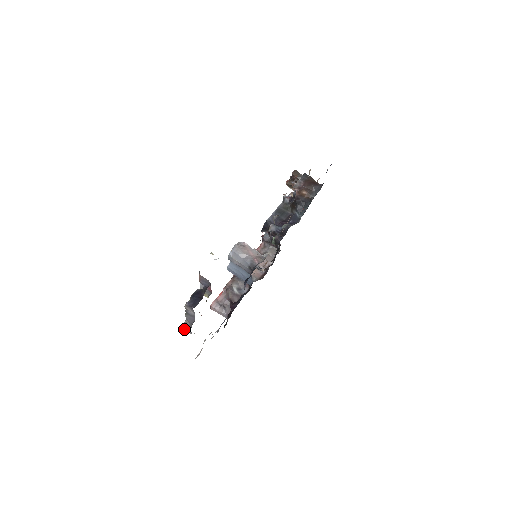
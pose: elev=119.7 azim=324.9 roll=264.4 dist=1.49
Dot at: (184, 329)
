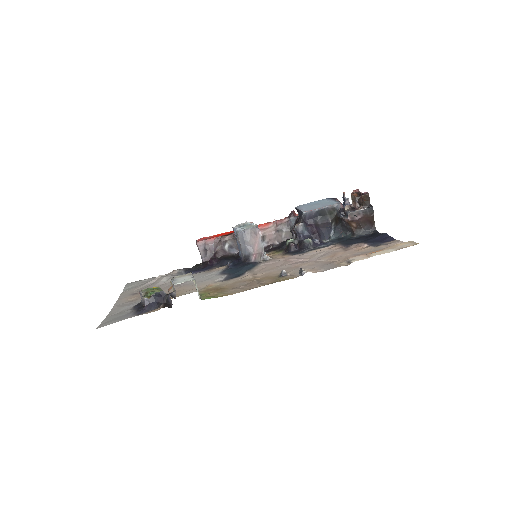
Dot at: (139, 292)
